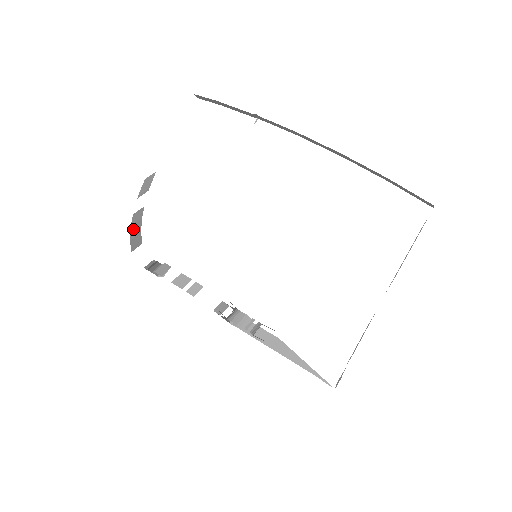
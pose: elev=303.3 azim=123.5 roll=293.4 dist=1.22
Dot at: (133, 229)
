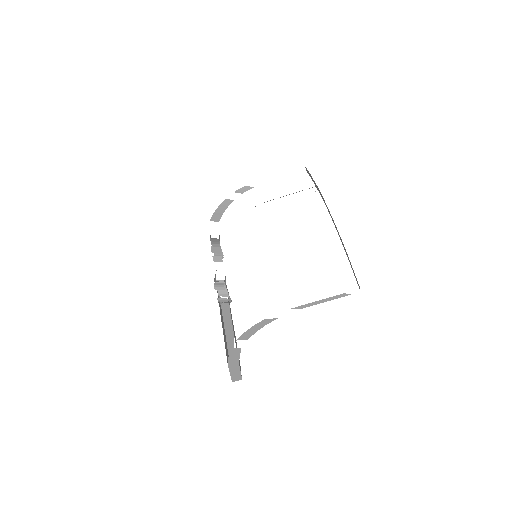
Dot at: (220, 208)
